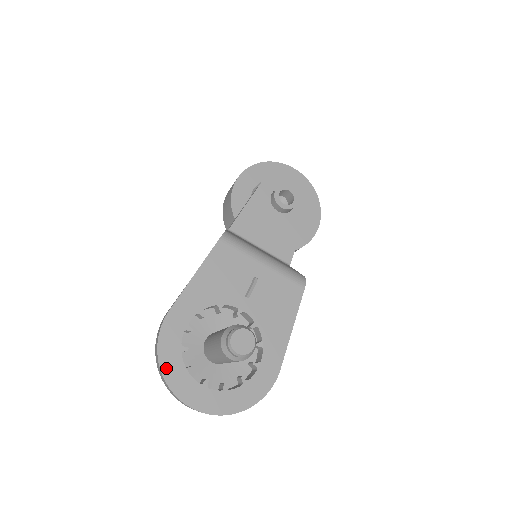
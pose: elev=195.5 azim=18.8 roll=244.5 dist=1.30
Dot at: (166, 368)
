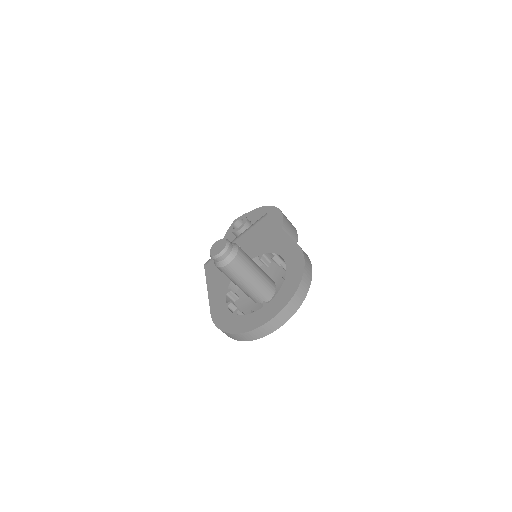
Dot at: (235, 329)
